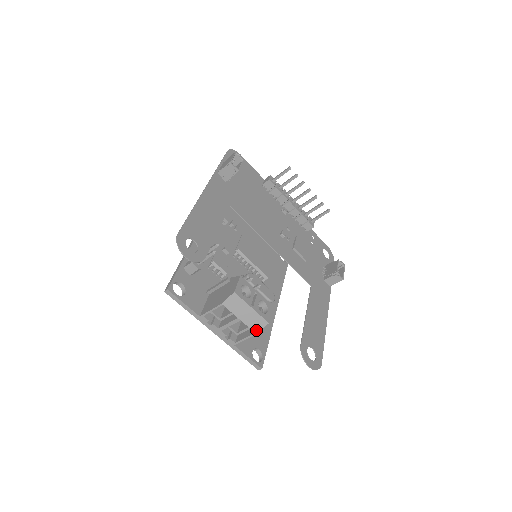
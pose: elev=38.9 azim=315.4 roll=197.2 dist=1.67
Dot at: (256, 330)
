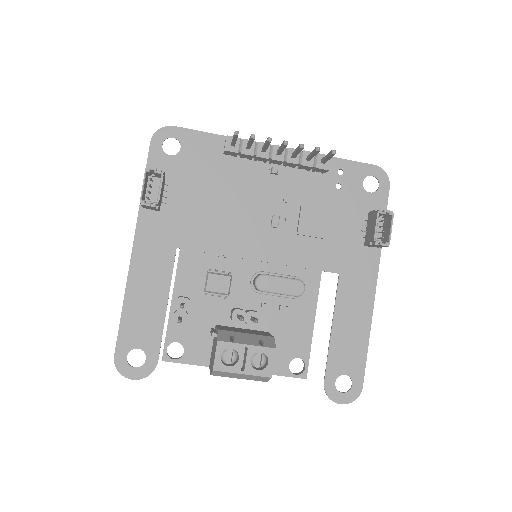
Dot at: (264, 381)
